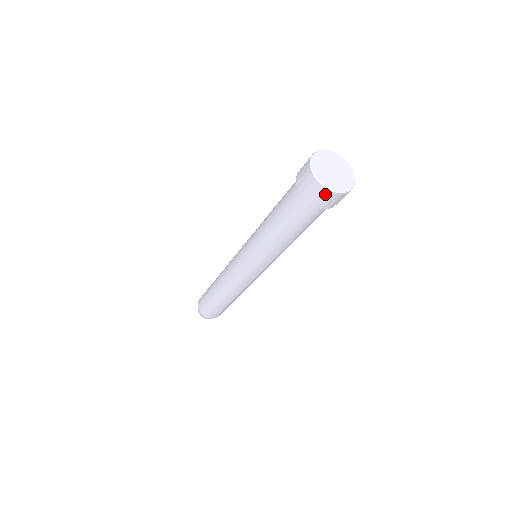
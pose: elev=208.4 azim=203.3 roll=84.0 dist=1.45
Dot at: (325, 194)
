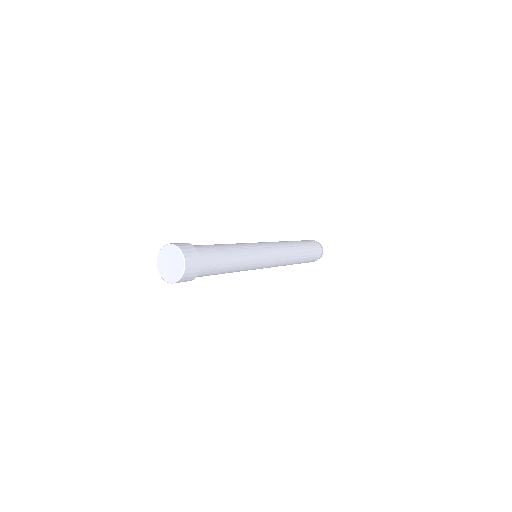
Dot at: occluded
